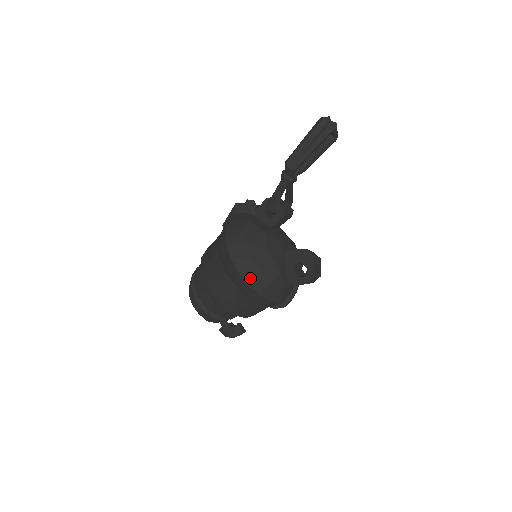
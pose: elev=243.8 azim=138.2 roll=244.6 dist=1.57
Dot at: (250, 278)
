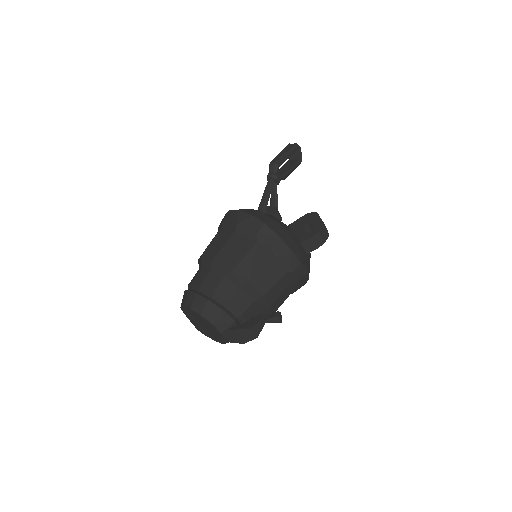
Dot at: (265, 220)
